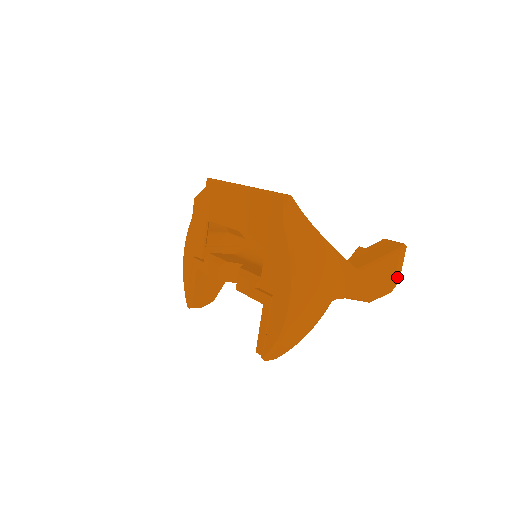
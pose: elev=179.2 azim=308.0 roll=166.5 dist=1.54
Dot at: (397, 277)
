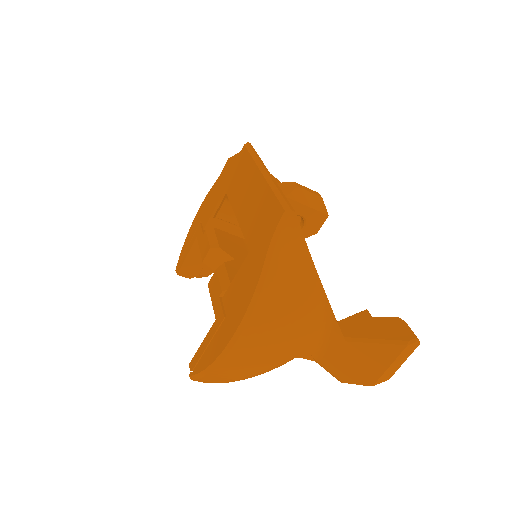
Dot at: (389, 373)
